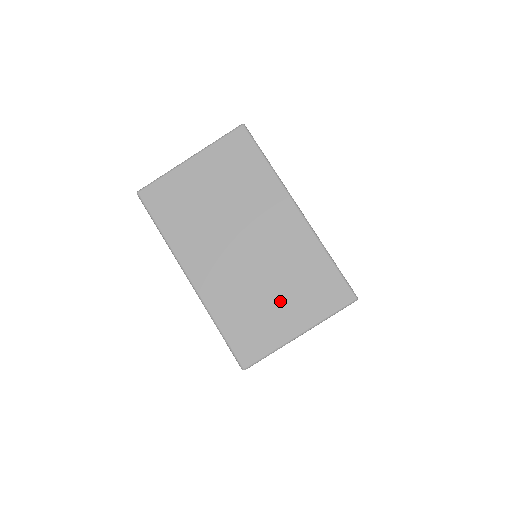
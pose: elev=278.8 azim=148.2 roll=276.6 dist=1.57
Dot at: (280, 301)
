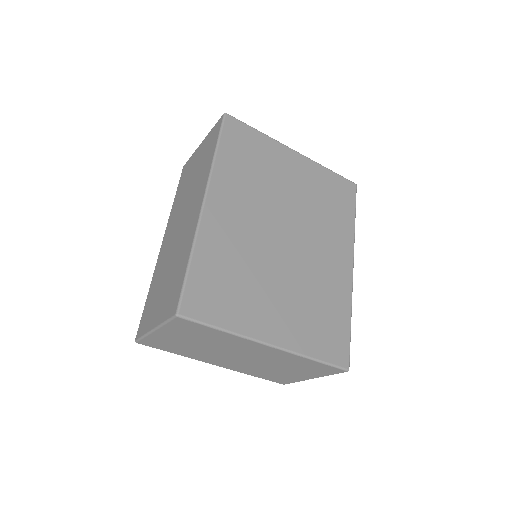
Dot at: (289, 372)
